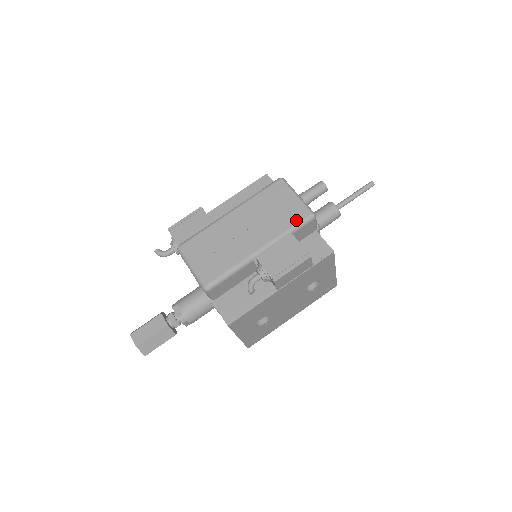
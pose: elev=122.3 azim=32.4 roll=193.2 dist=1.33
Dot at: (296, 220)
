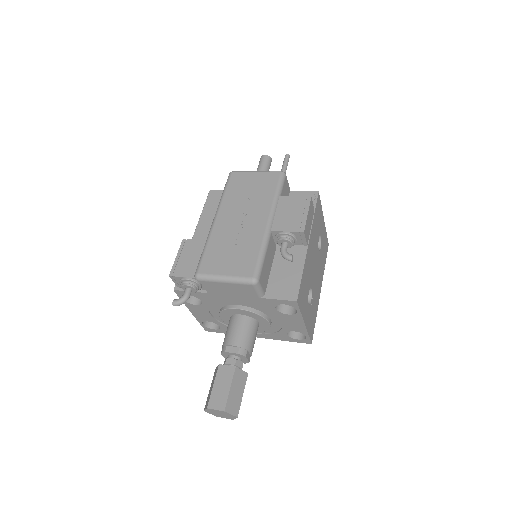
Dot at: (274, 184)
